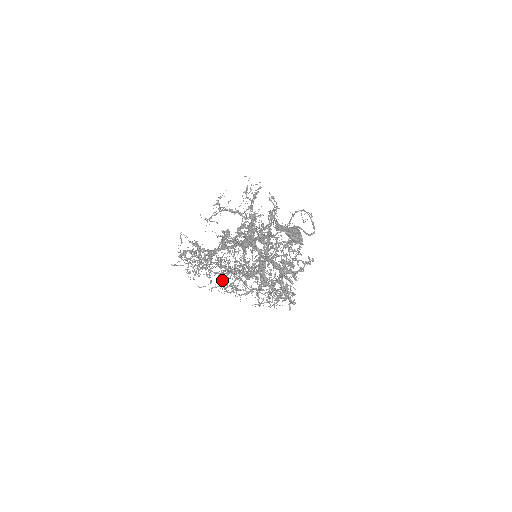
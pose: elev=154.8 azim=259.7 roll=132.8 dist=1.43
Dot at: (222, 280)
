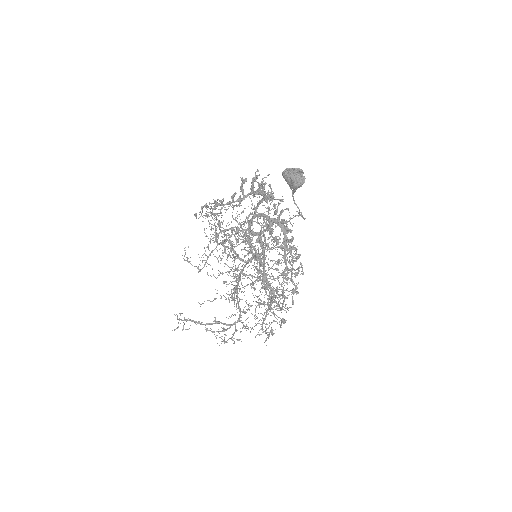
Dot at: occluded
